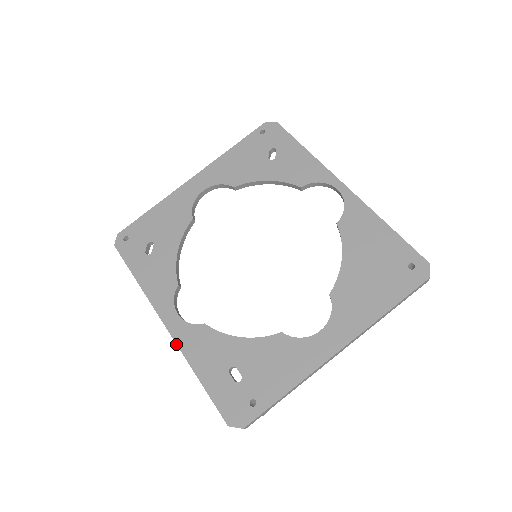
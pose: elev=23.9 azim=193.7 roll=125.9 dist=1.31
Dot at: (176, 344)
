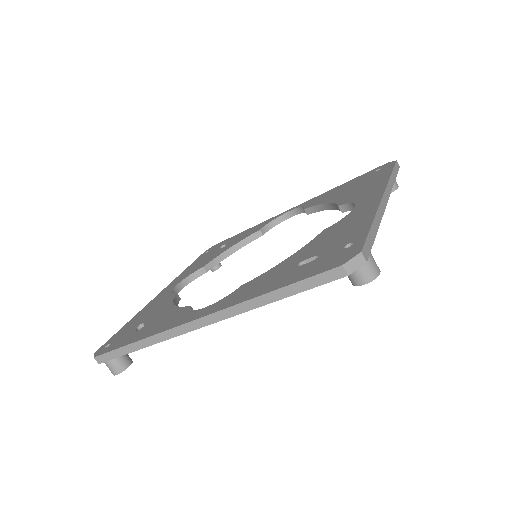
Dot at: (220, 310)
